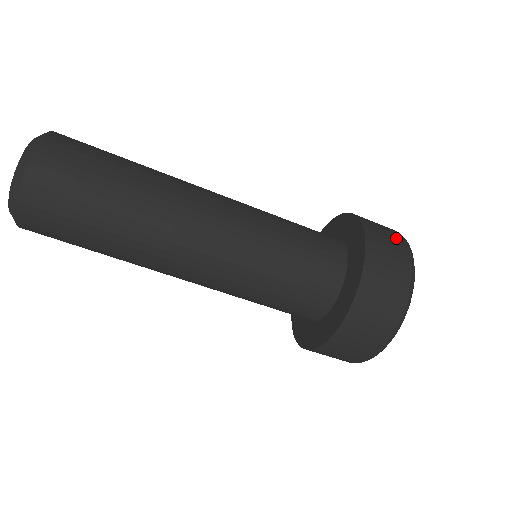
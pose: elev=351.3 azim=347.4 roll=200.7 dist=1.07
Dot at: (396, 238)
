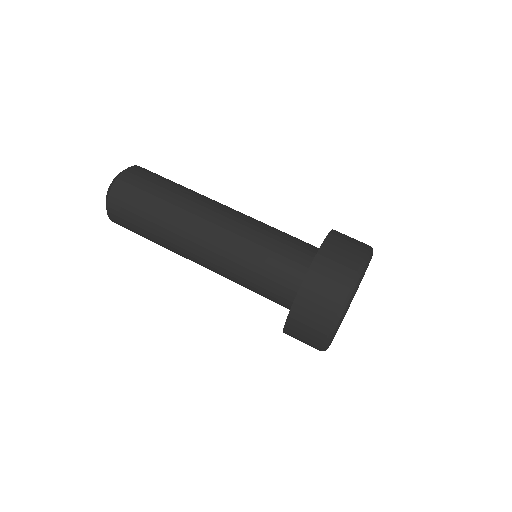
Dot at: (358, 246)
